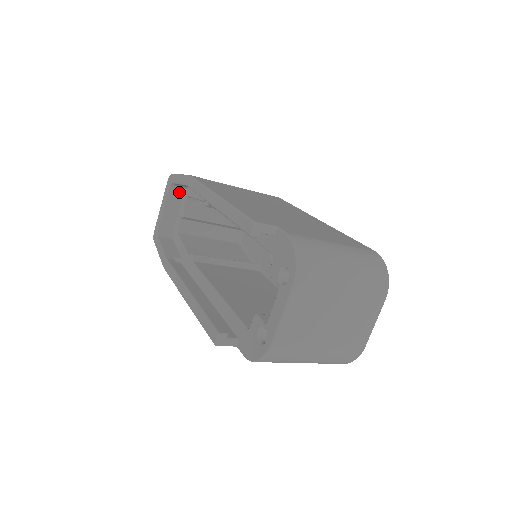
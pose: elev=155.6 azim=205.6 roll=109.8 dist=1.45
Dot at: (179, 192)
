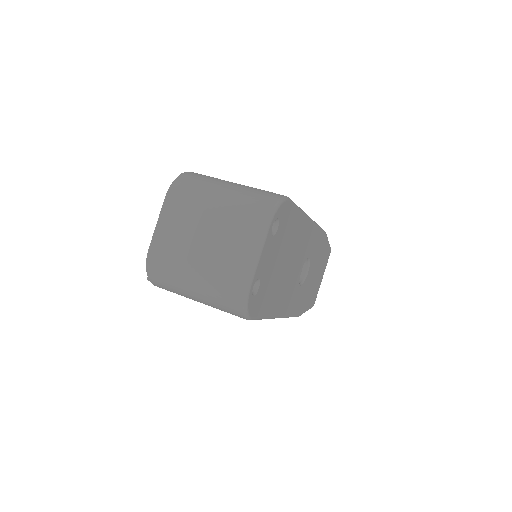
Dot at: occluded
